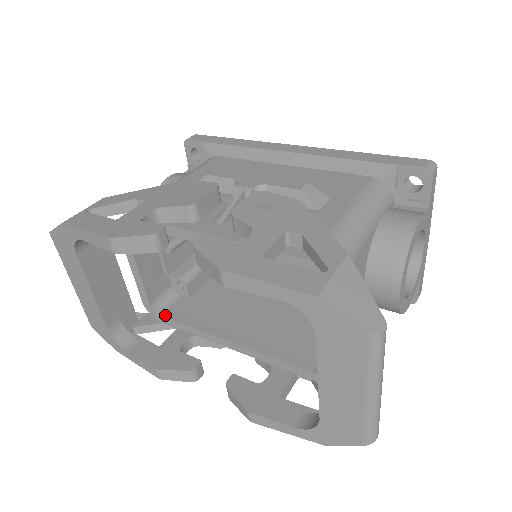
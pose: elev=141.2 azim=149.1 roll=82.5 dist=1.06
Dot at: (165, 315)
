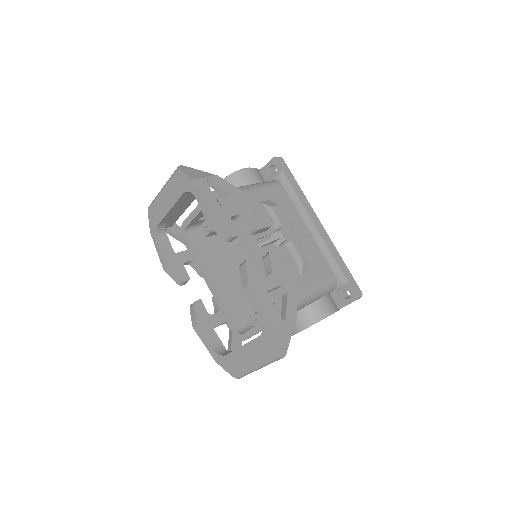
Dot at: (189, 238)
